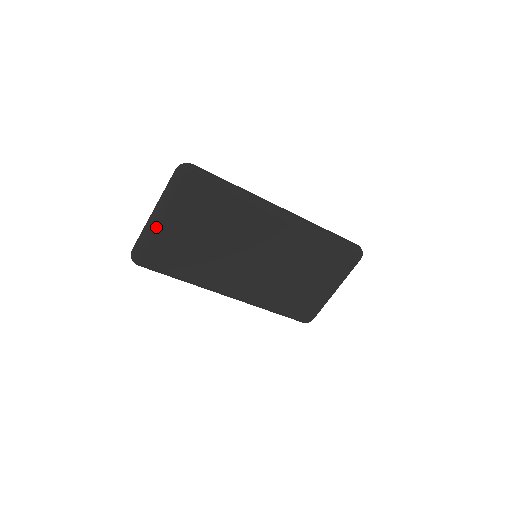
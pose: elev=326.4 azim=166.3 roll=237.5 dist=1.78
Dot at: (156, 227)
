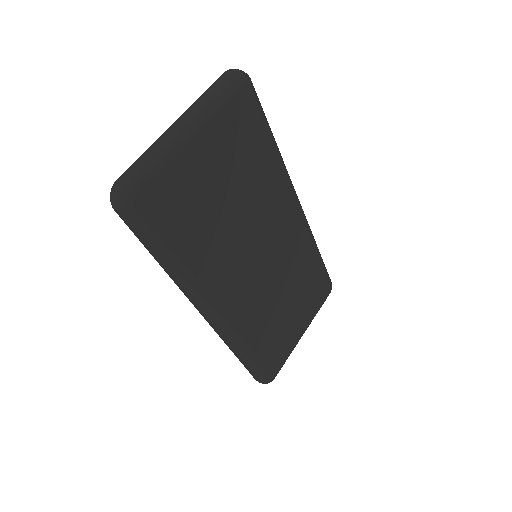
Dot at: (184, 145)
